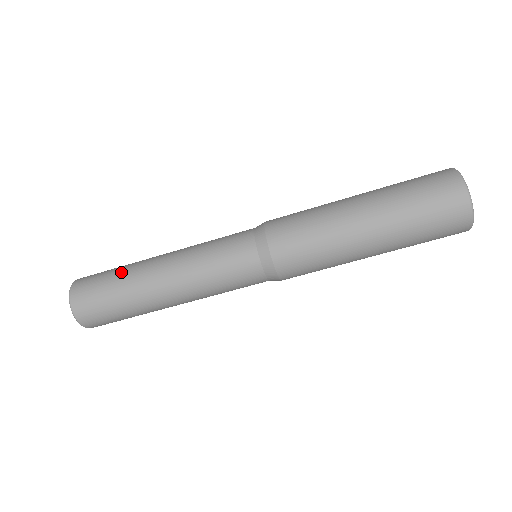
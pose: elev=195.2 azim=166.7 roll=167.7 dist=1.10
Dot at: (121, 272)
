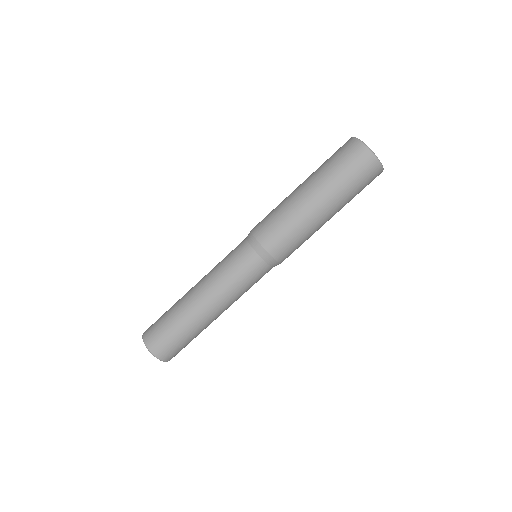
Dot at: (183, 327)
